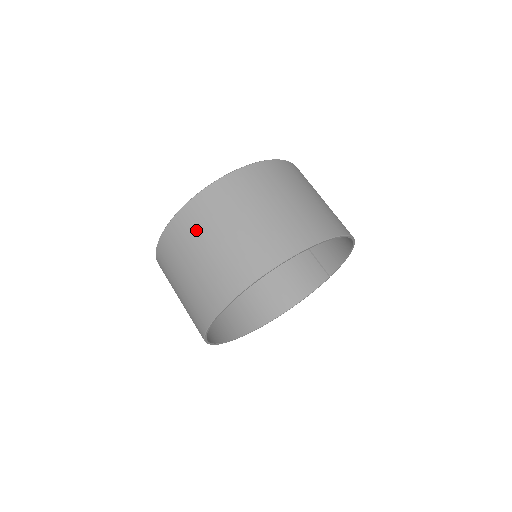
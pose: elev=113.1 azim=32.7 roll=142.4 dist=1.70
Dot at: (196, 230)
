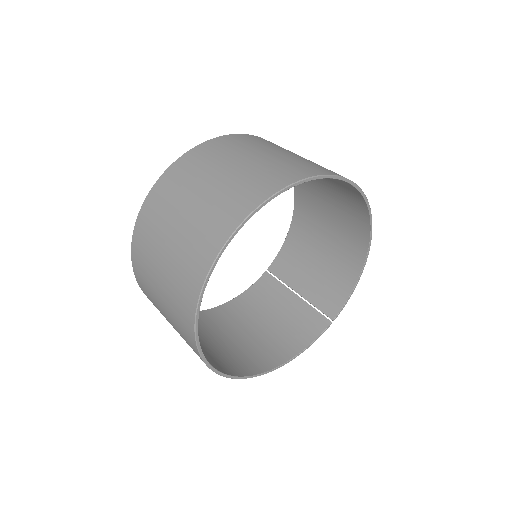
Dot at: (211, 159)
